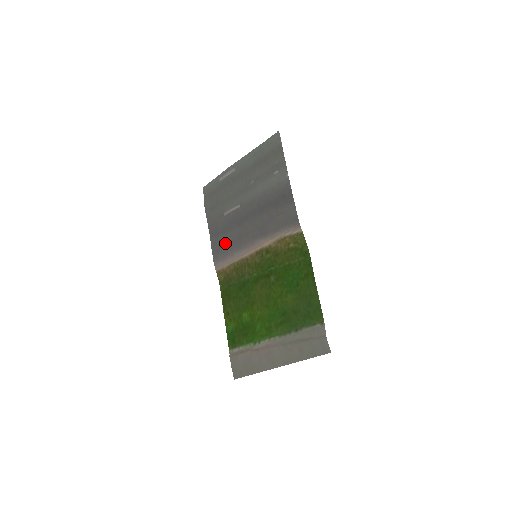
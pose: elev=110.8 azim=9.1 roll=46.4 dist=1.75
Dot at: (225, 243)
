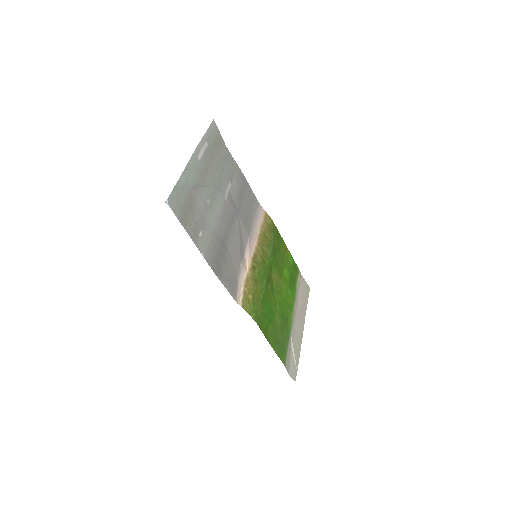
Dot at: (248, 206)
